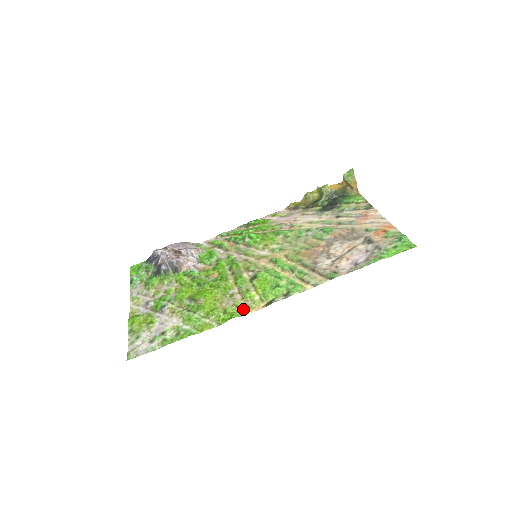
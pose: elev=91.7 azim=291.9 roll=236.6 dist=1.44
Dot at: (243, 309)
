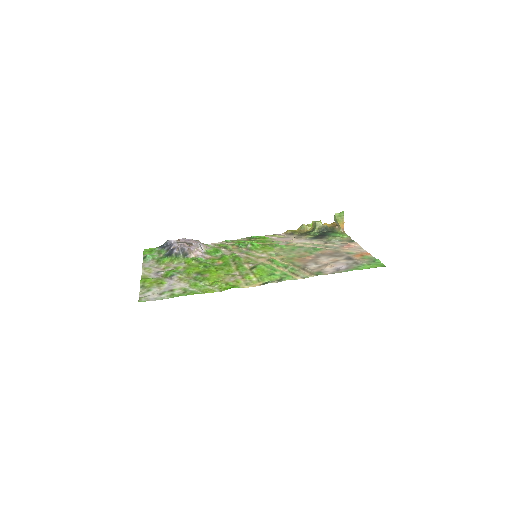
Dot at: (242, 284)
